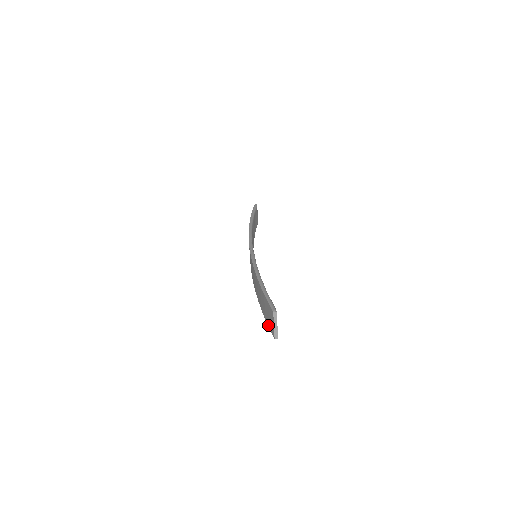
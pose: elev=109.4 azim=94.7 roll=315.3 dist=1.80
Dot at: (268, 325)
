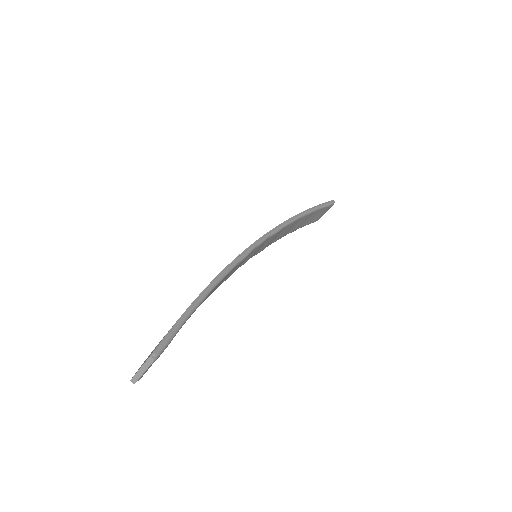
Dot at: occluded
